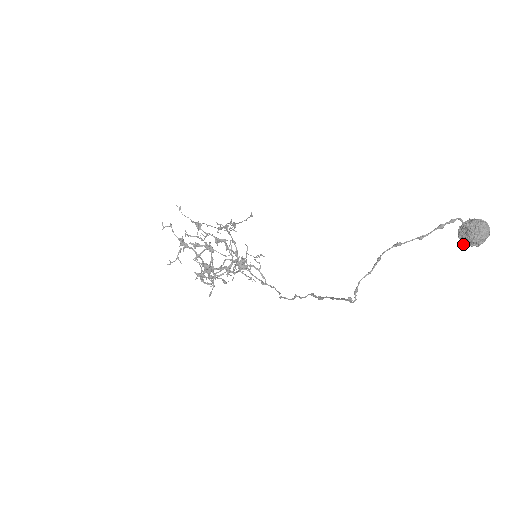
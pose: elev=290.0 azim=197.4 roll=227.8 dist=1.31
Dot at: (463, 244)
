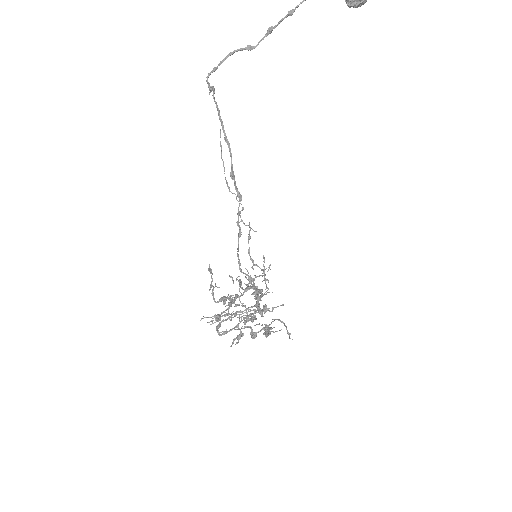
Dot at: (348, 1)
